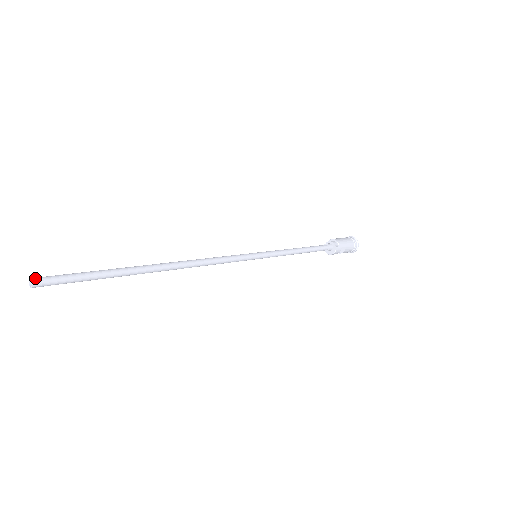
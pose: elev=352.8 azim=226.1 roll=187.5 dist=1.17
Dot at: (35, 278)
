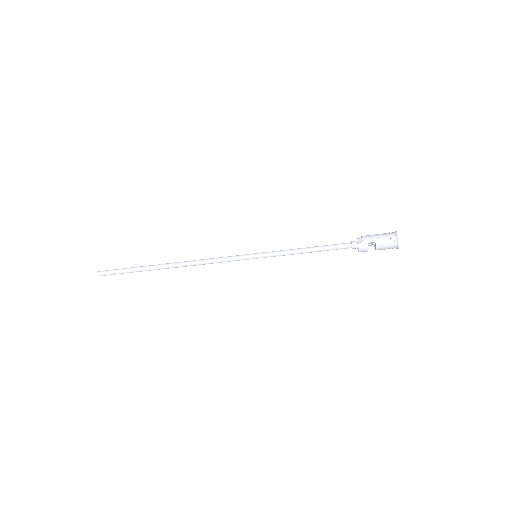
Dot at: (99, 271)
